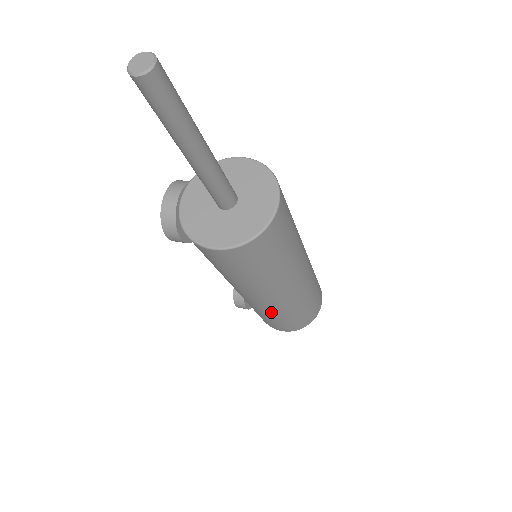
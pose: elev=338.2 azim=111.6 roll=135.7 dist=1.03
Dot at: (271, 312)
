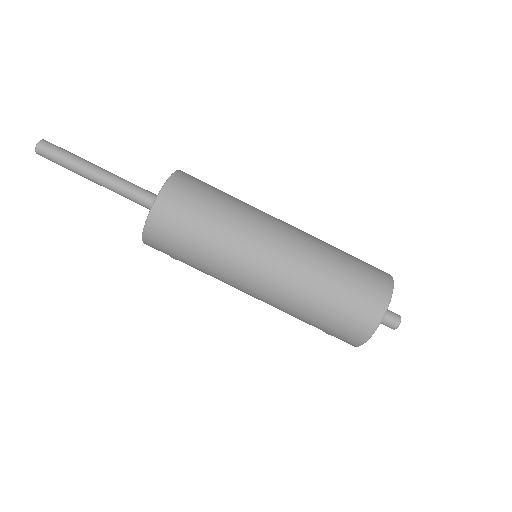
Dot at: (288, 309)
